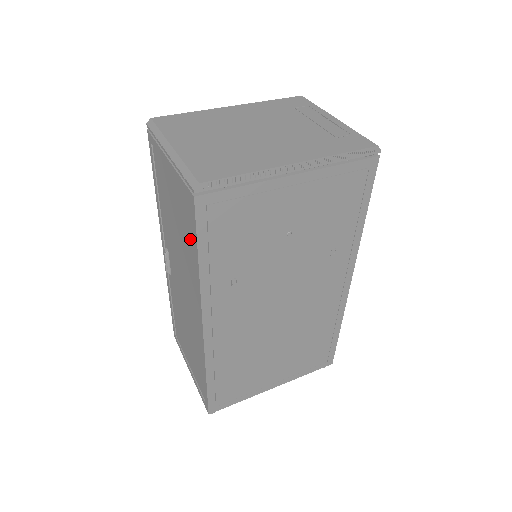
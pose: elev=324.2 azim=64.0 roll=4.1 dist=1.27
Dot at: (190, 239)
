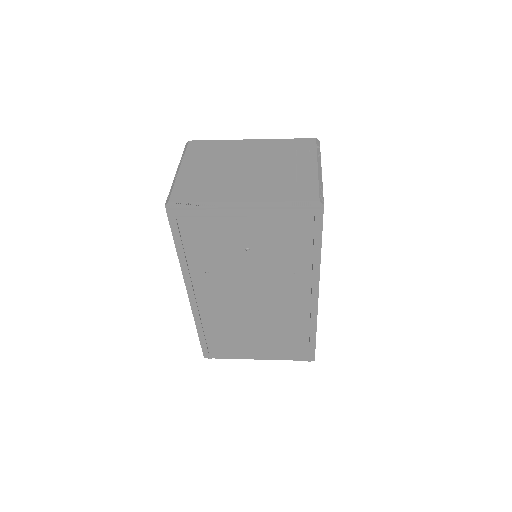
Dot at: occluded
